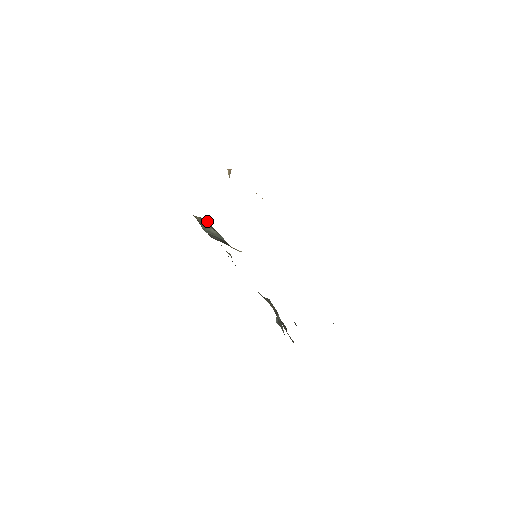
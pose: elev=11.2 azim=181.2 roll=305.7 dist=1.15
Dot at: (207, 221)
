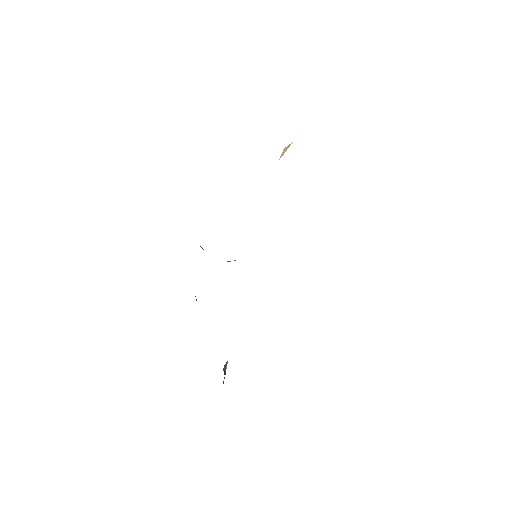
Dot at: occluded
